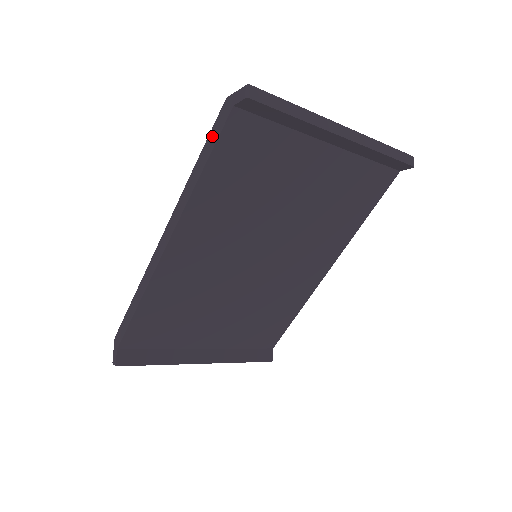
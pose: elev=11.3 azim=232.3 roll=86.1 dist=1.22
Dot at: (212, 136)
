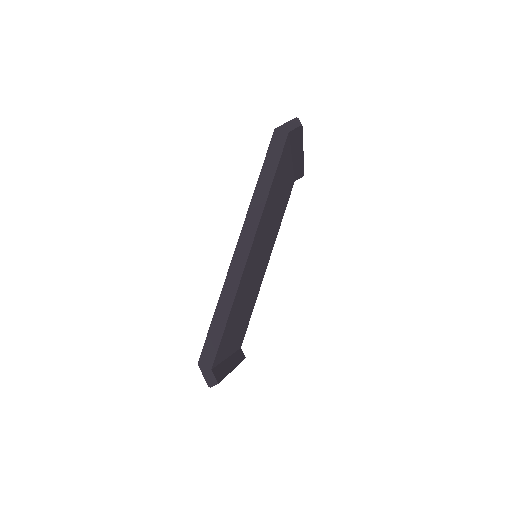
Dot at: (273, 155)
